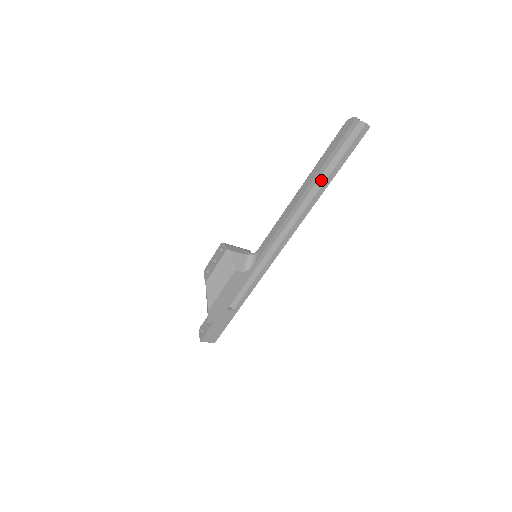
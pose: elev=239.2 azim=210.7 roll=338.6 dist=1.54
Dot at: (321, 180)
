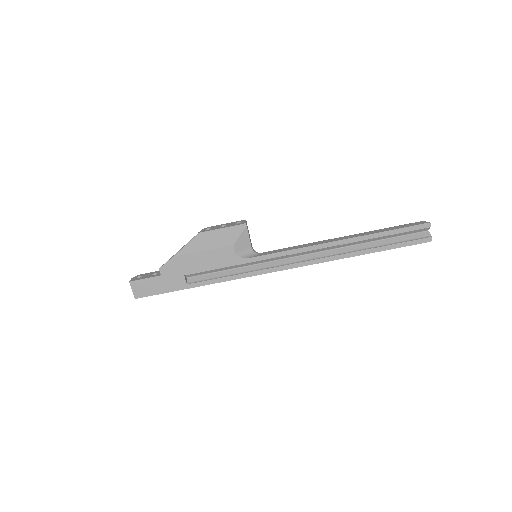
Dot at: (363, 246)
